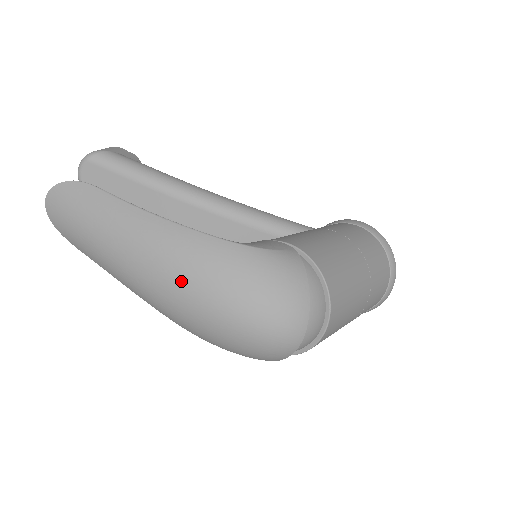
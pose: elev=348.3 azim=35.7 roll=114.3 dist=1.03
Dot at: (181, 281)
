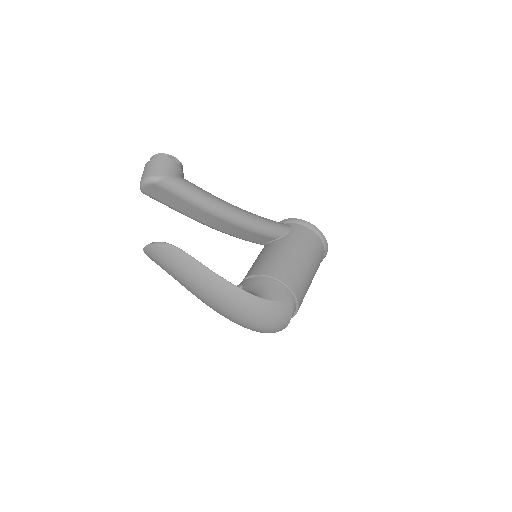
Dot at: (232, 312)
